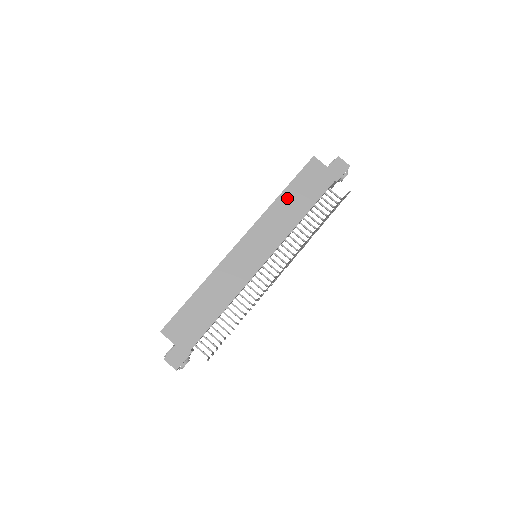
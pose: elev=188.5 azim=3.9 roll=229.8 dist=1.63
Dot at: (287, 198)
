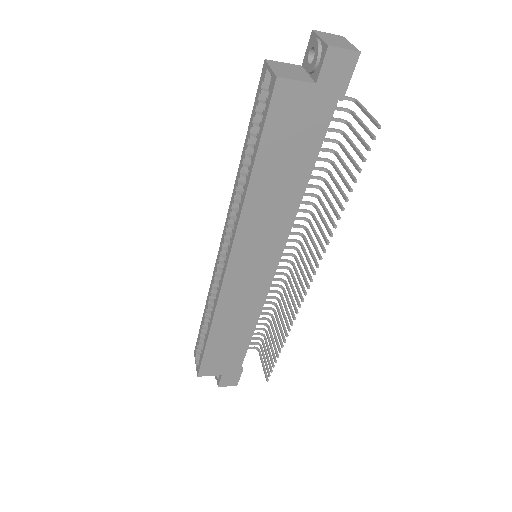
Dot at: (264, 179)
